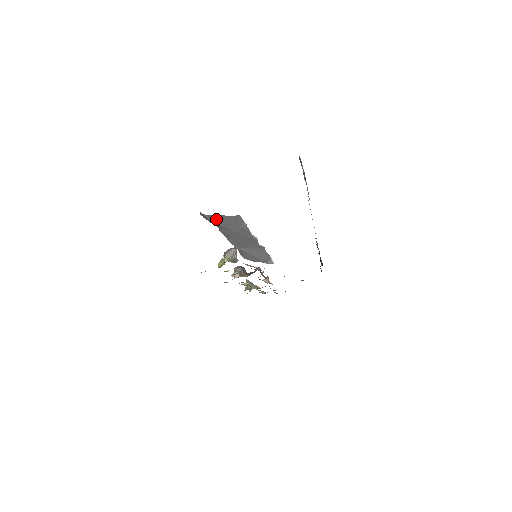
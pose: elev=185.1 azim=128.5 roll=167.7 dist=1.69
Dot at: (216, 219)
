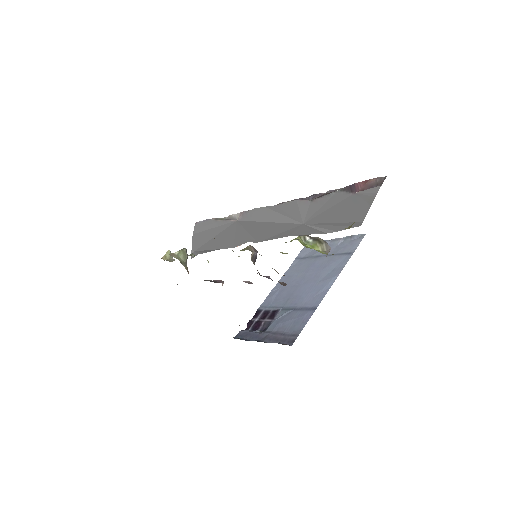
Dot at: (357, 201)
